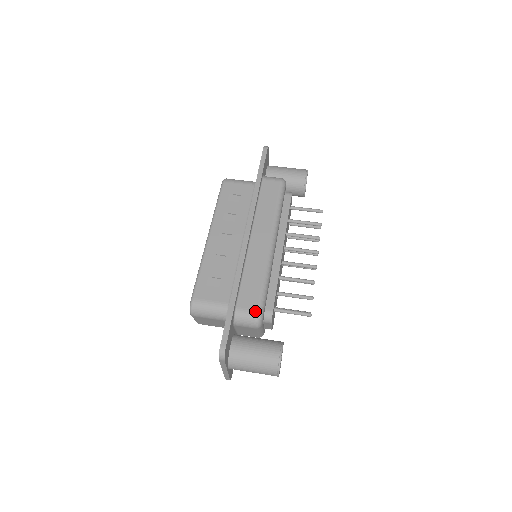
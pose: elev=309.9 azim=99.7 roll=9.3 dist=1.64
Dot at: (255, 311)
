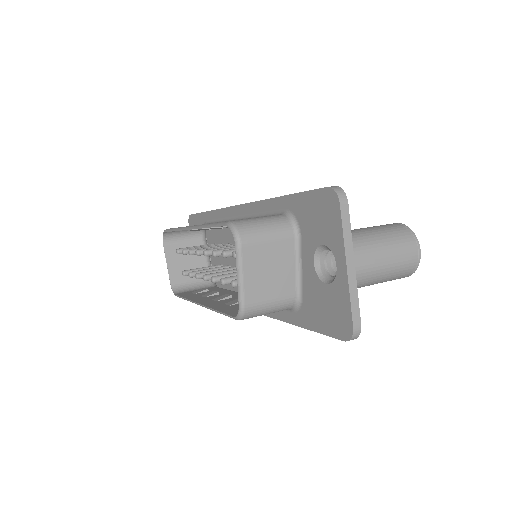
Dot at: occluded
